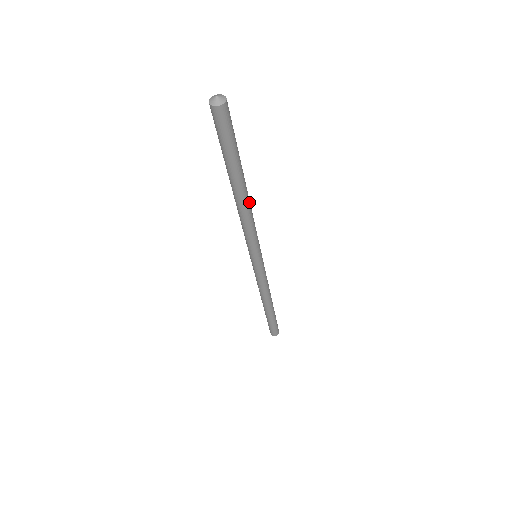
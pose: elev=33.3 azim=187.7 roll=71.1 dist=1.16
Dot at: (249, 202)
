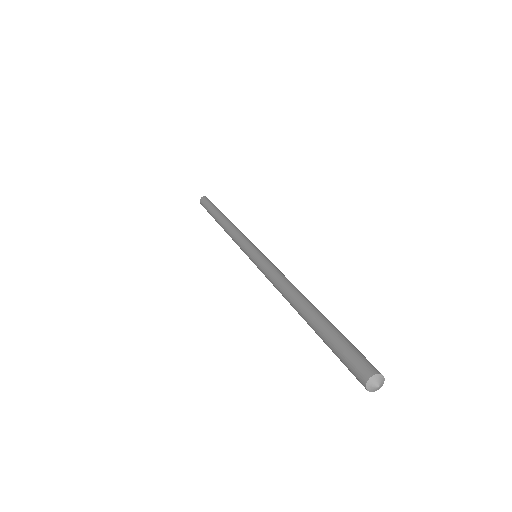
Dot at: occluded
